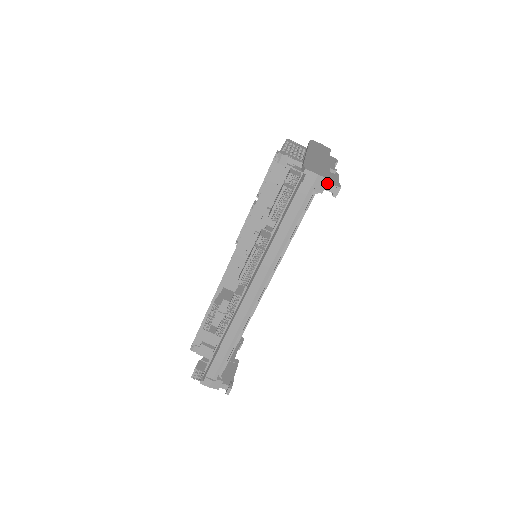
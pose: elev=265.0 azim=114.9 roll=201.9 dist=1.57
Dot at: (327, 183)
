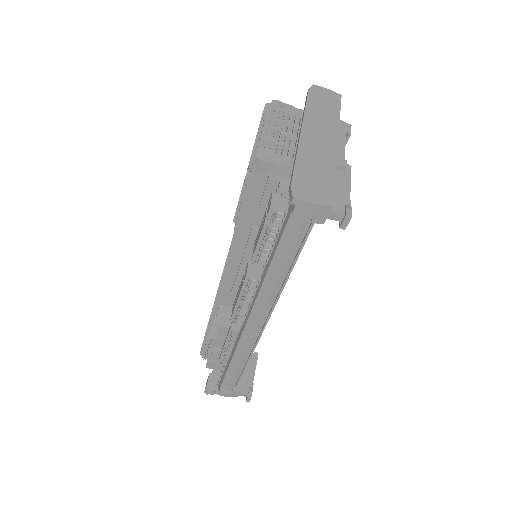
Dot at: (330, 211)
